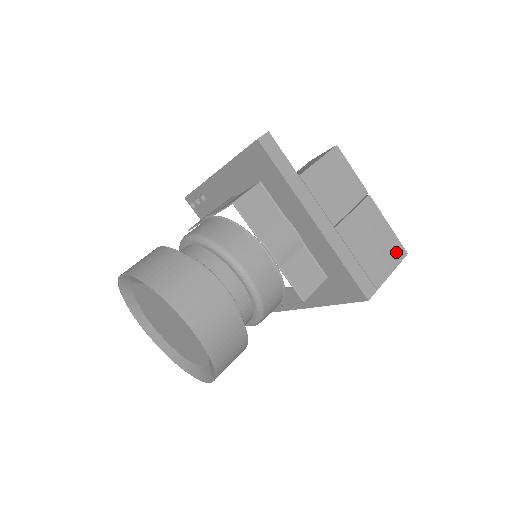
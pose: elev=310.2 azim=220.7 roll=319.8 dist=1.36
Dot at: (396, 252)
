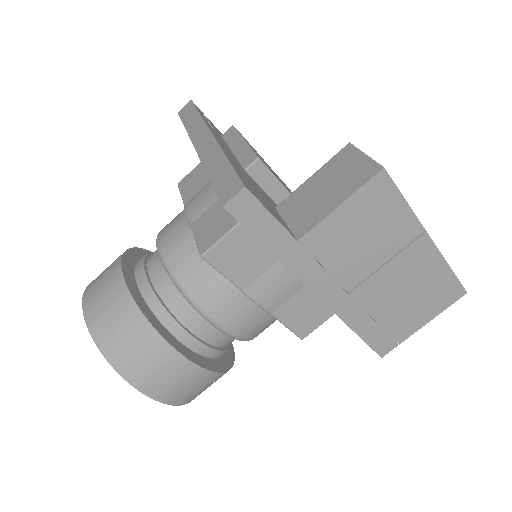
Dot at: (447, 296)
